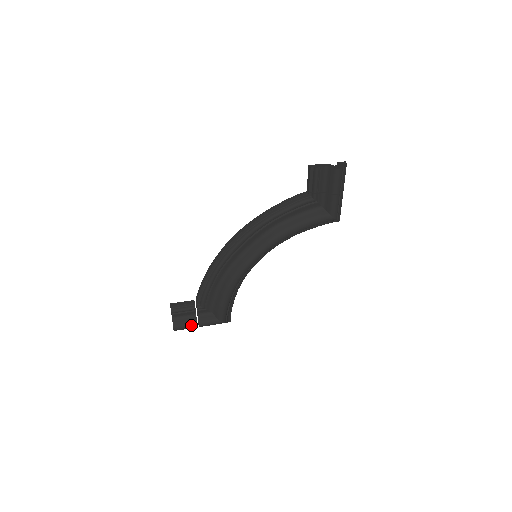
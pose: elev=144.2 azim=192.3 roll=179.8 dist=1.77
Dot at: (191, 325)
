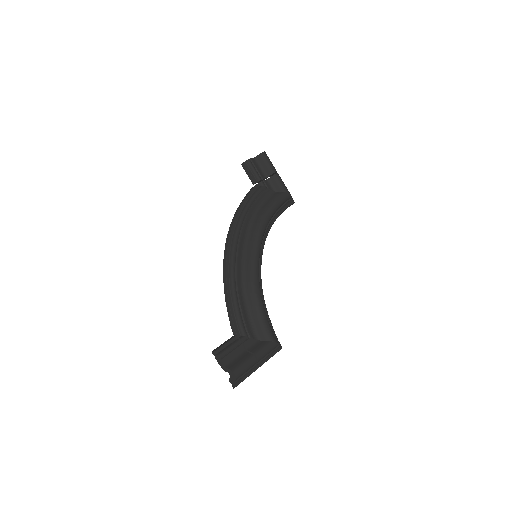
Dot at: (248, 360)
